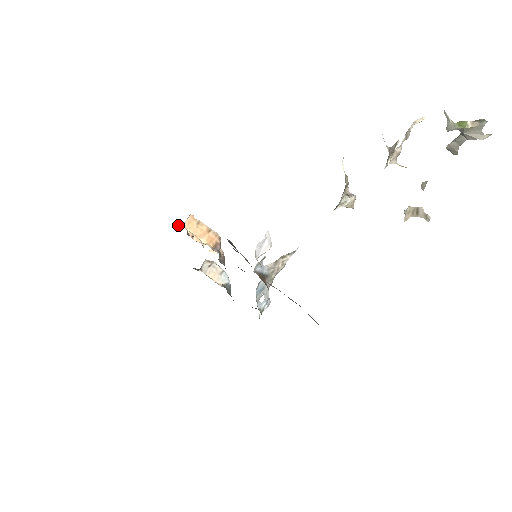
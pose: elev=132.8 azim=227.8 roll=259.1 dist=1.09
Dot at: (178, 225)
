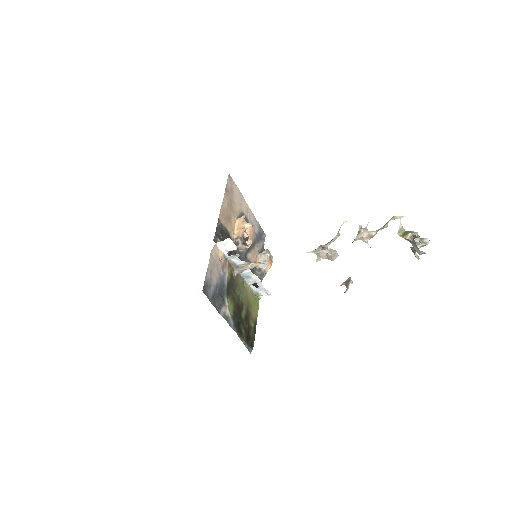
Dot at: occluded
